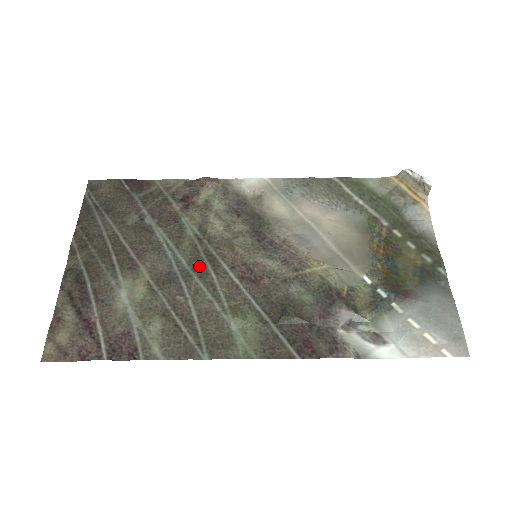
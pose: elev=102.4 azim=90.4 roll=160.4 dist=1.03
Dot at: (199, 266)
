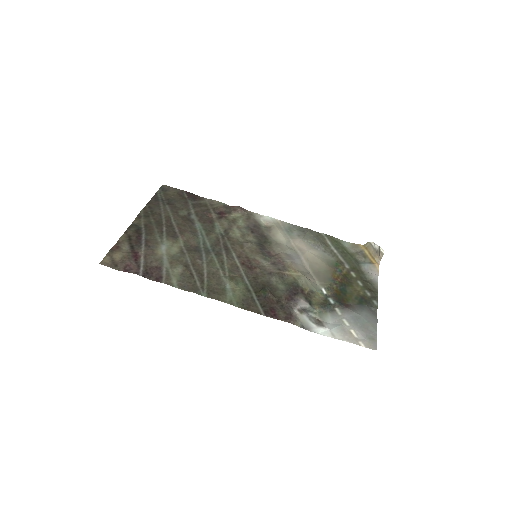
Dot at: (217, 249)
